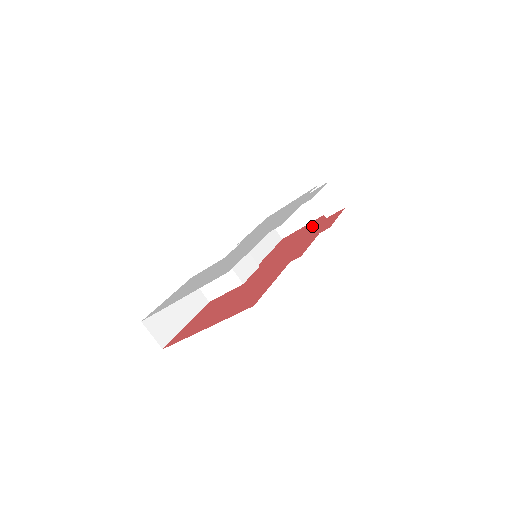
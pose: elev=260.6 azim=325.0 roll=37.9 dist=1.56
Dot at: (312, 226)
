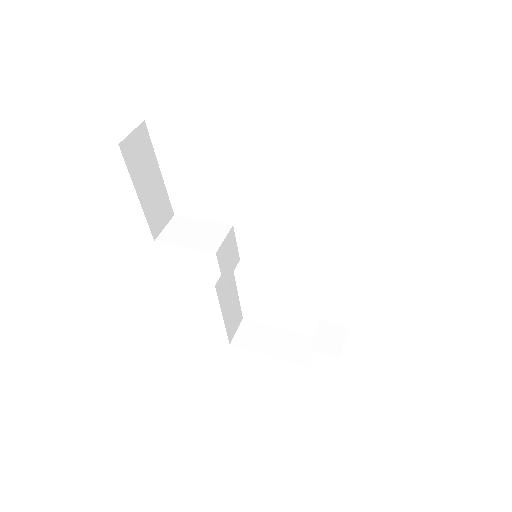
Dot at: occluded
